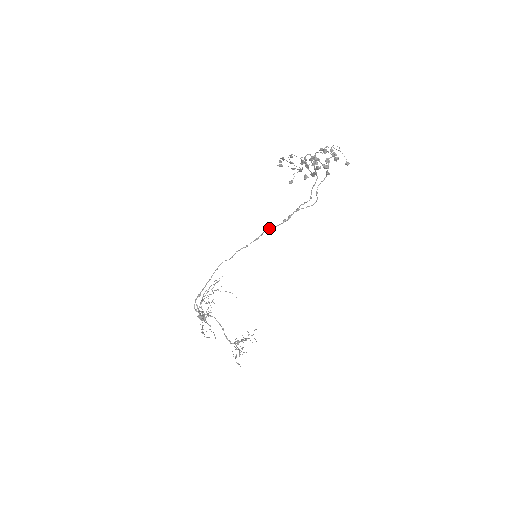
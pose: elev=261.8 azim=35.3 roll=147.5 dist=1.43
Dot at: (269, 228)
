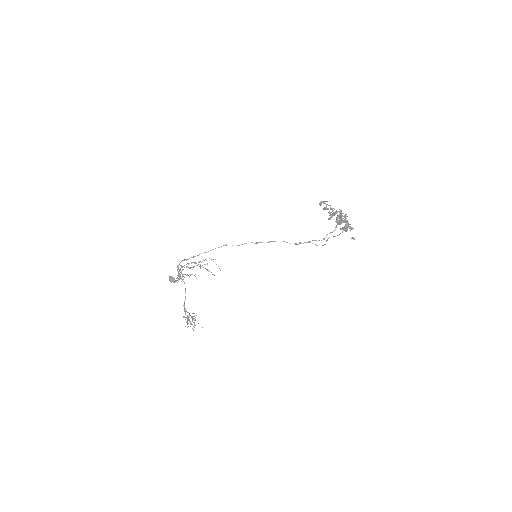
Dot at: occluded
